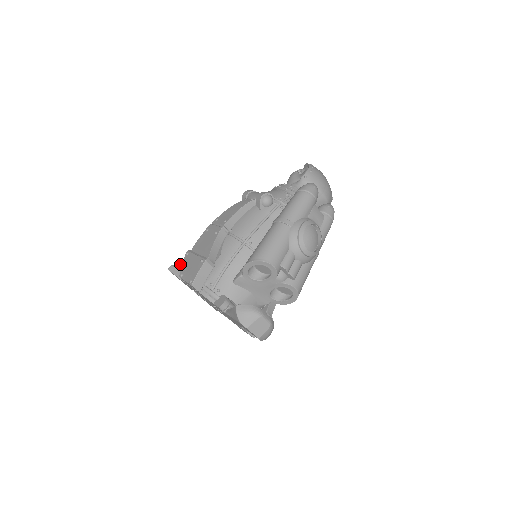
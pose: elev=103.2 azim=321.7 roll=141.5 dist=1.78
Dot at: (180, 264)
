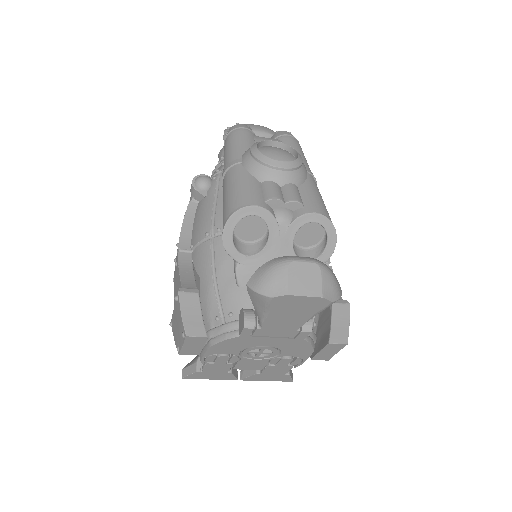
Dot at: (192, 360)
